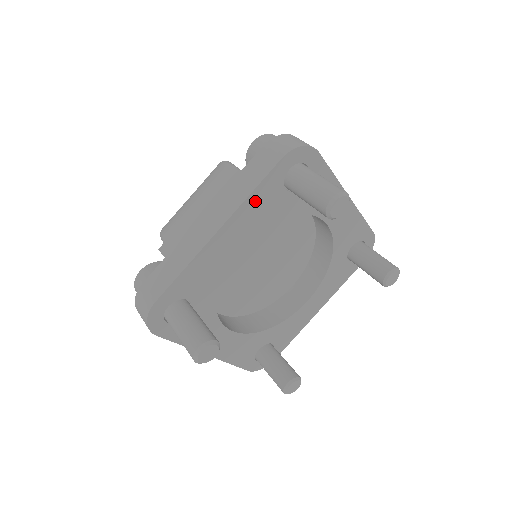
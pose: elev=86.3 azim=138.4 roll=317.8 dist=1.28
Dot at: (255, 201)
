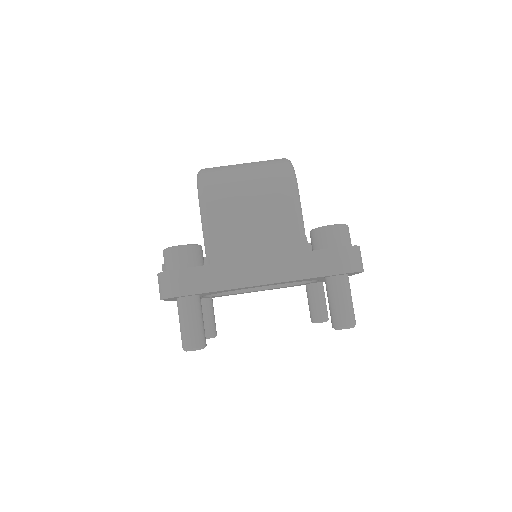
Dot at: occluded
